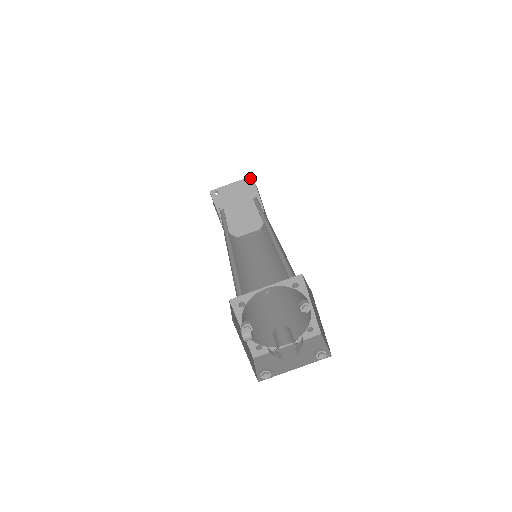
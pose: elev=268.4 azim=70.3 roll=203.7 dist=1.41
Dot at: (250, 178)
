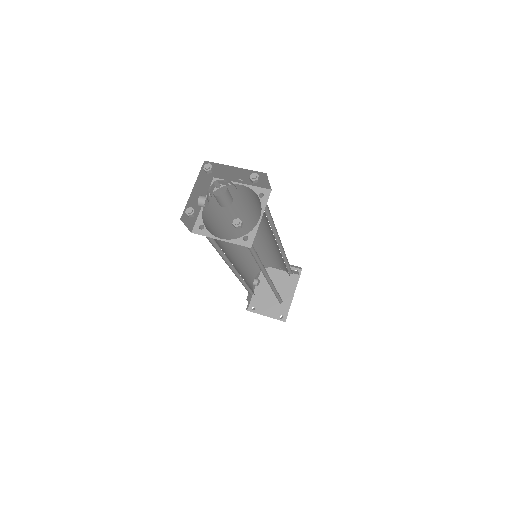
Dot at: (299, 270)
